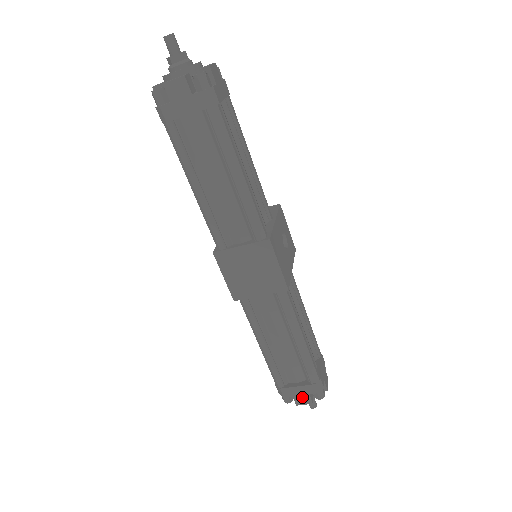
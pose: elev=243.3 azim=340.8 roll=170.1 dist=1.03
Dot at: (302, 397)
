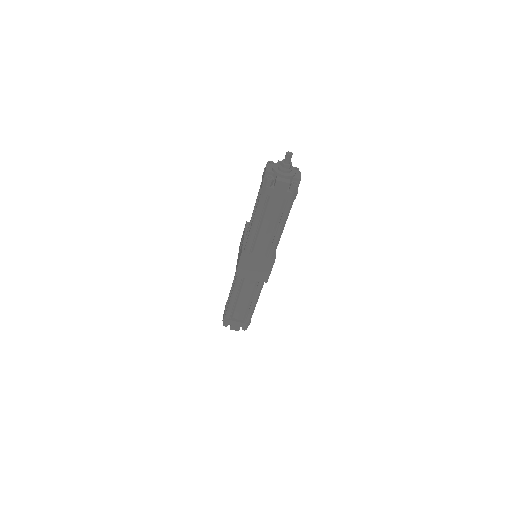
Dot at: (236, 327)
